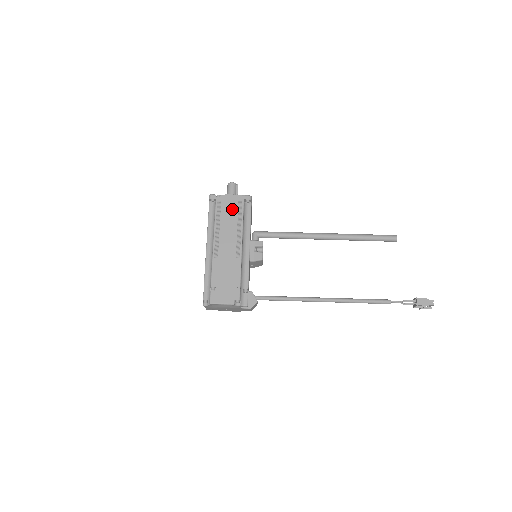
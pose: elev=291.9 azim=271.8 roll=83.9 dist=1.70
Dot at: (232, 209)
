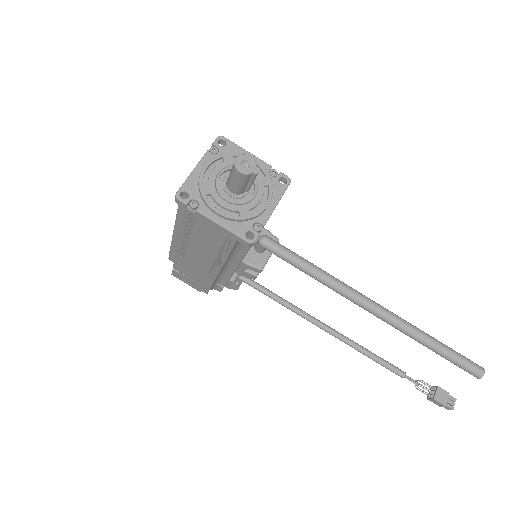
Dot at: (213, 237)
